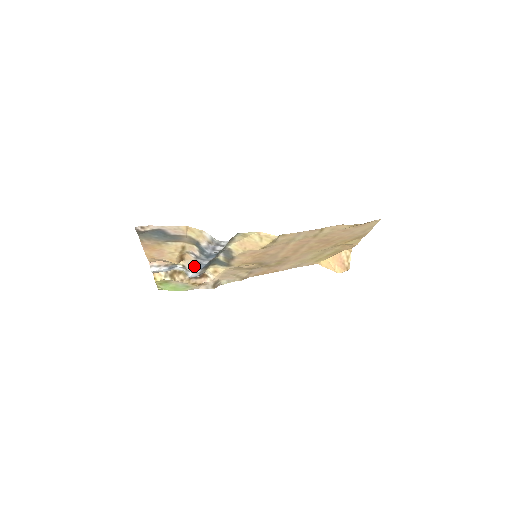
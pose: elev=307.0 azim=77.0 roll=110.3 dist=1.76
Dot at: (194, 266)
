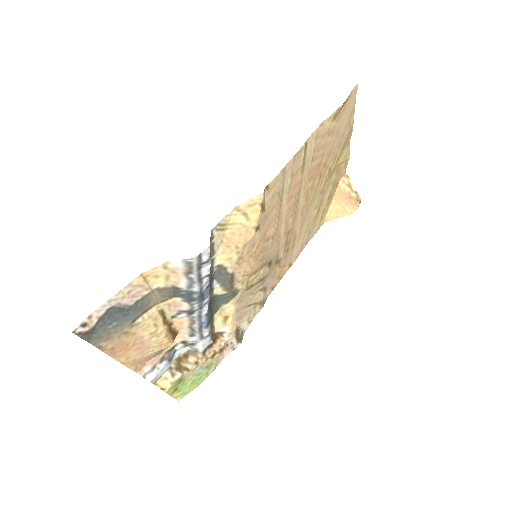
Dot at: (195, 330)
